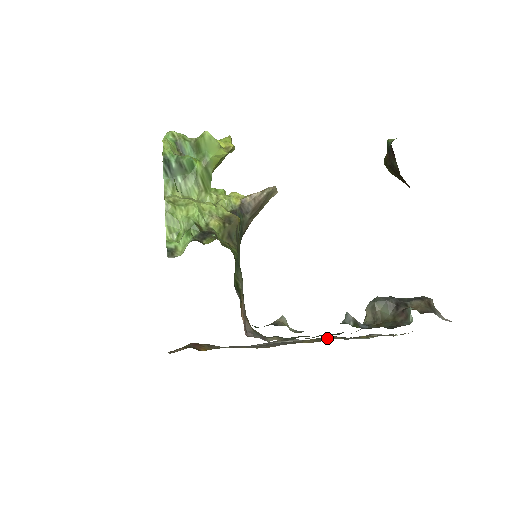
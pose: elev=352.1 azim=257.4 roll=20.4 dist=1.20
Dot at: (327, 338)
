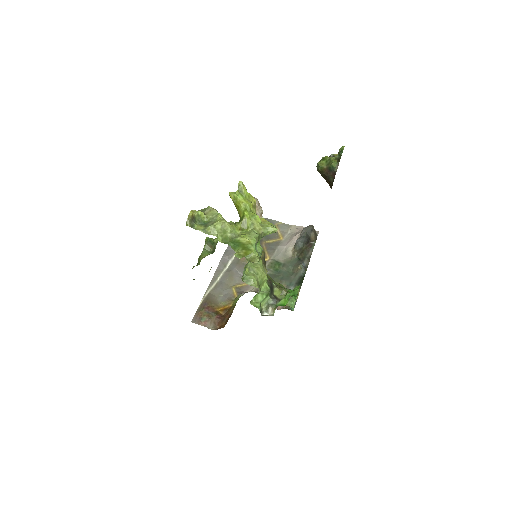
Dot at: occluded
